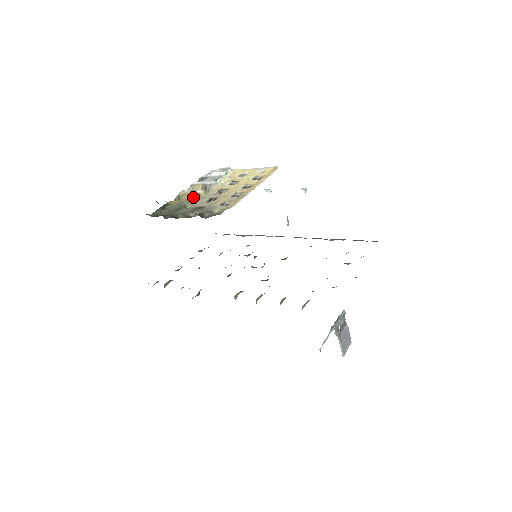
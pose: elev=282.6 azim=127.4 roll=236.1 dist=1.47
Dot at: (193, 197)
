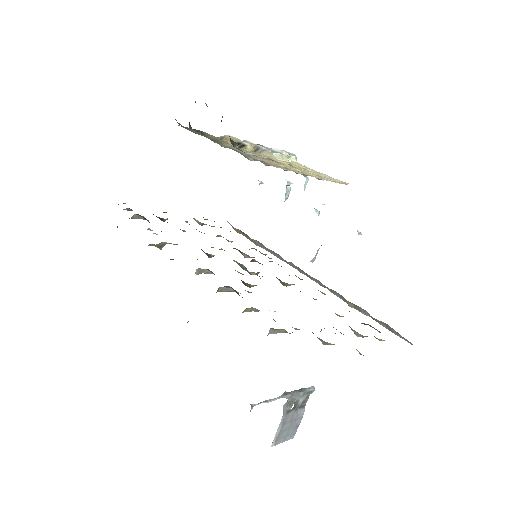
Dot at: occluded
